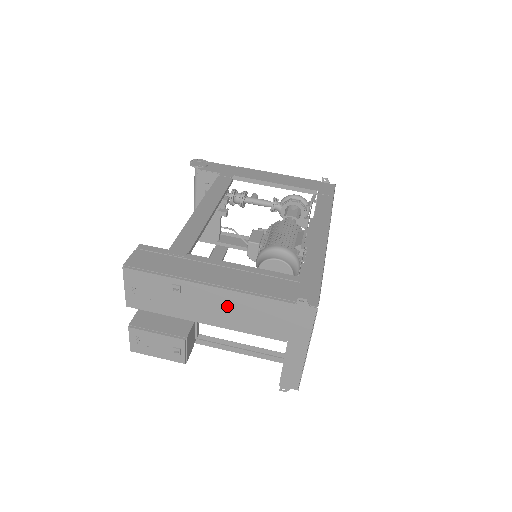
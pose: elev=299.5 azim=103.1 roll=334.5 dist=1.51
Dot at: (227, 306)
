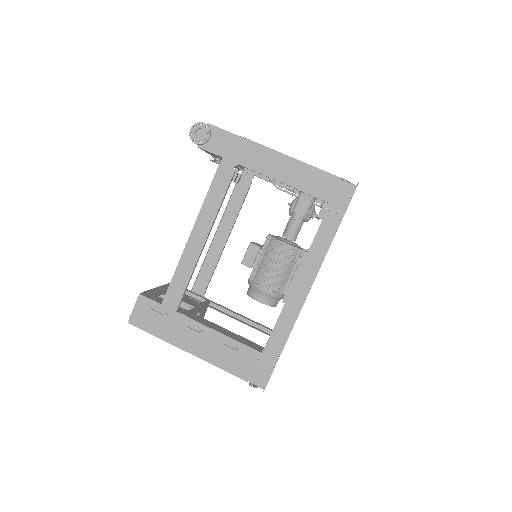
Dot at: occluded
